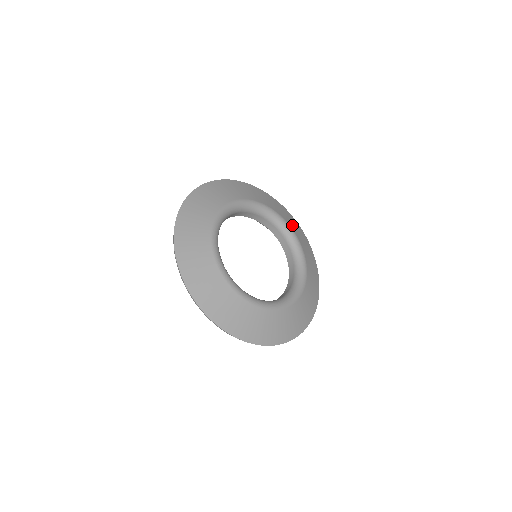
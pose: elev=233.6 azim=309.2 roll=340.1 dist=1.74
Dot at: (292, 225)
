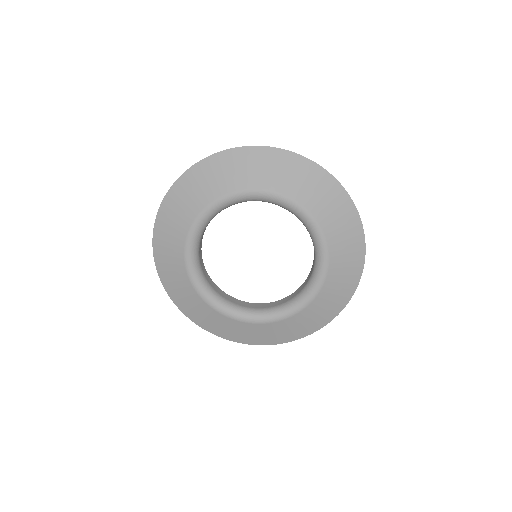
Dot at: (291, 186)
